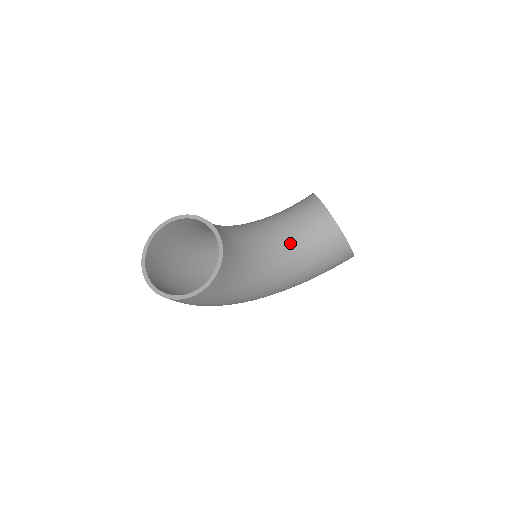
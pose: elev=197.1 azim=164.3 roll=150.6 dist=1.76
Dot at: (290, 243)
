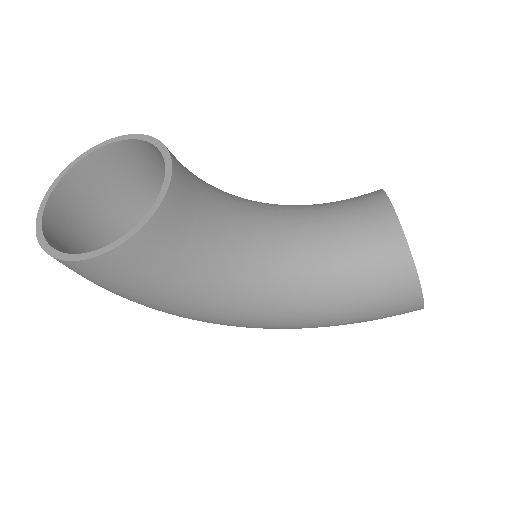
Dot at: (313, 245)
